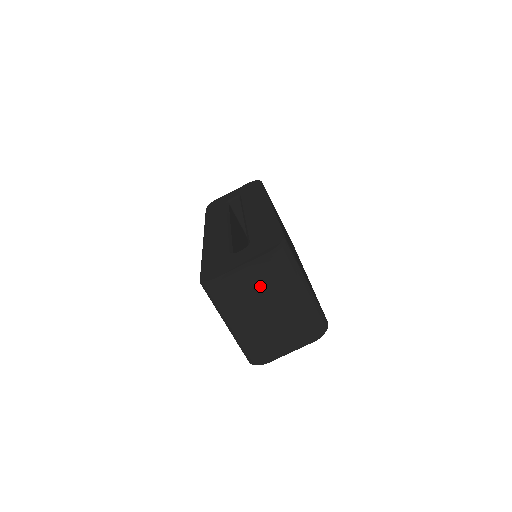
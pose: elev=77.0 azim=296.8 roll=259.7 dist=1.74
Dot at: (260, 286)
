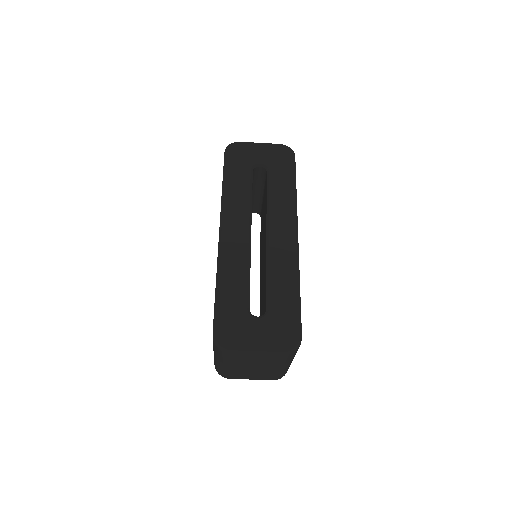
Dot at: (261, 361)
